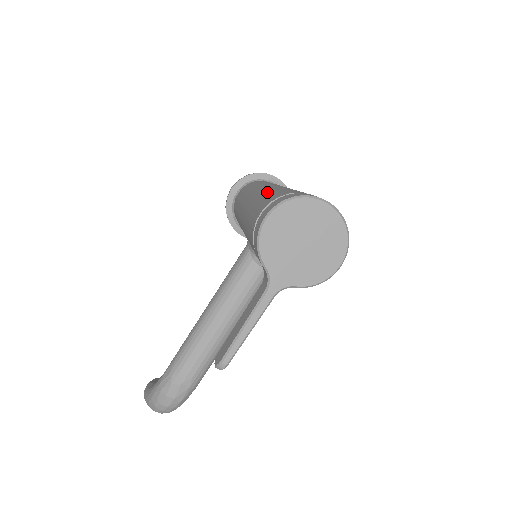
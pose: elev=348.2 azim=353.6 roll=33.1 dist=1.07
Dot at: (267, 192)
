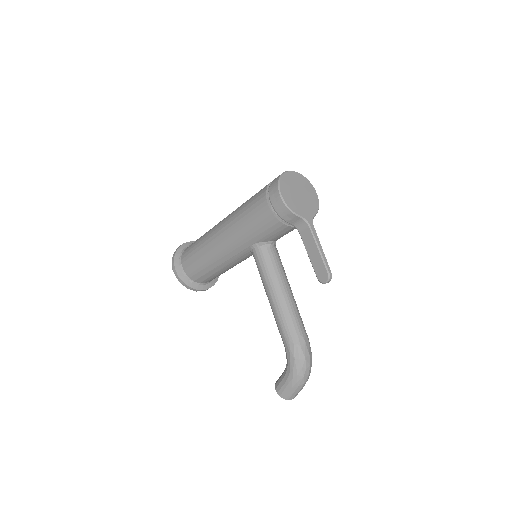
Dot at: (240, 211)
